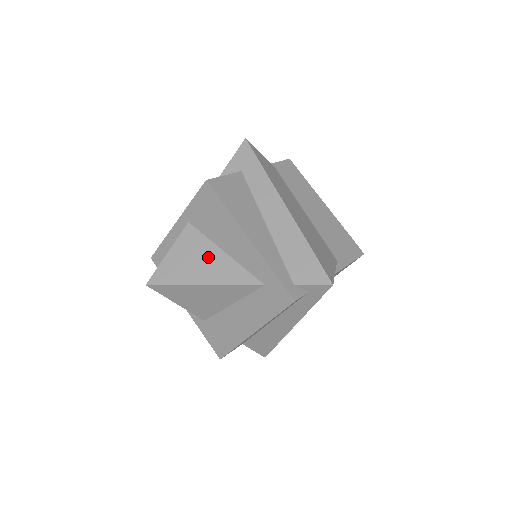
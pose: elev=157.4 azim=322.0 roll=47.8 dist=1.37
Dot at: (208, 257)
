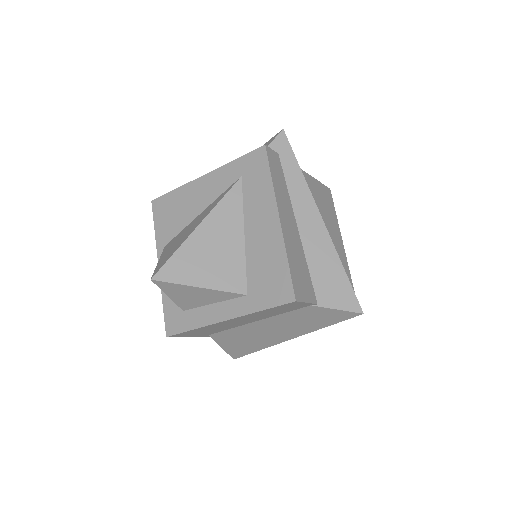
Dot at: (191, 225)
